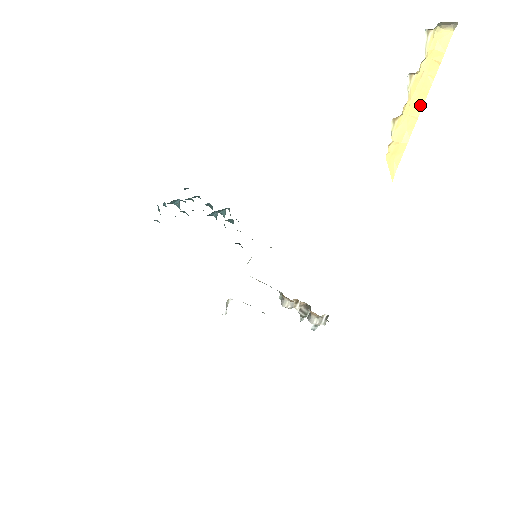
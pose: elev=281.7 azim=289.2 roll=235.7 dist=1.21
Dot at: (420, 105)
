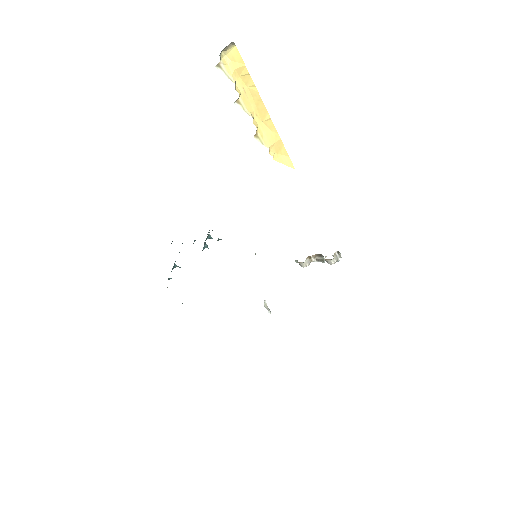
Dot at: (263, 110)
